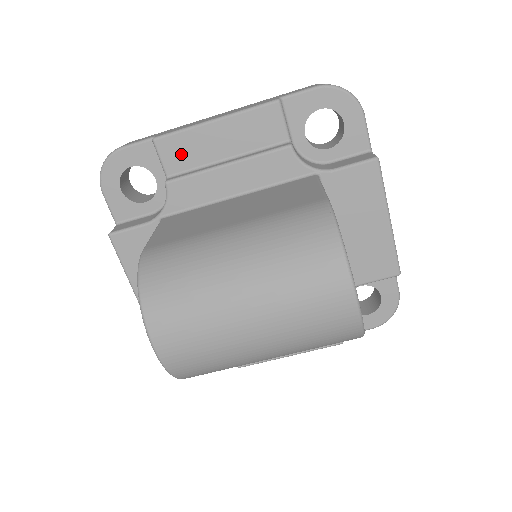
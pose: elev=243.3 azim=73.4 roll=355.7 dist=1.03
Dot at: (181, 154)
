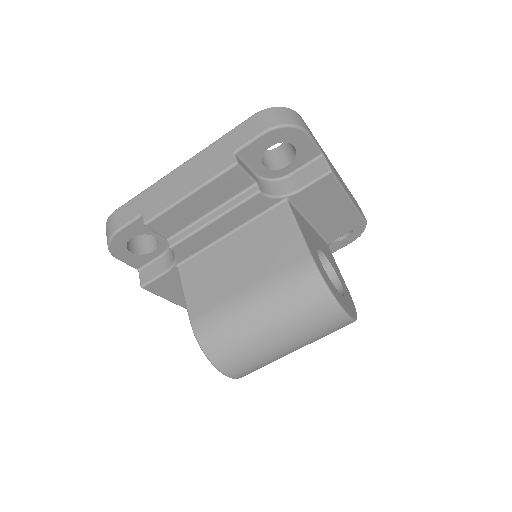
Dot at: (171, 224)
